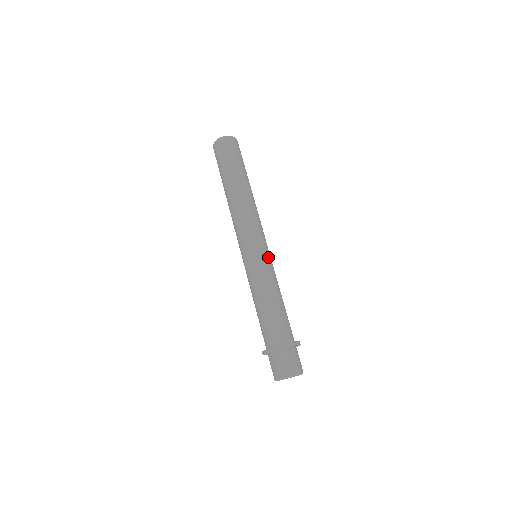
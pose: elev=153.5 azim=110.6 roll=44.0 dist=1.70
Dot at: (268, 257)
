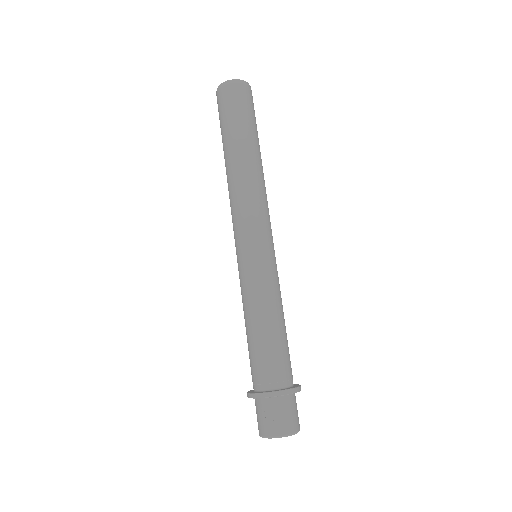
Dot at: occluded
